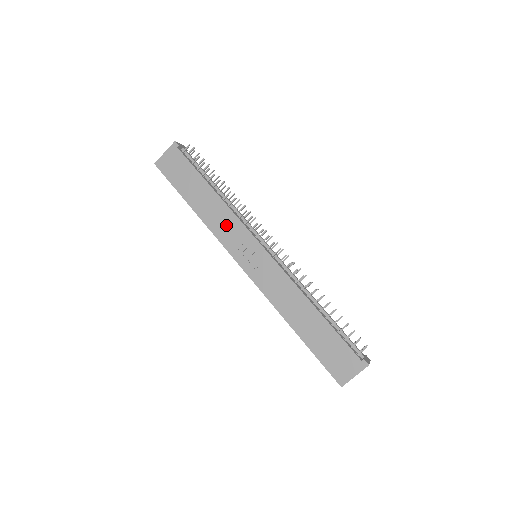
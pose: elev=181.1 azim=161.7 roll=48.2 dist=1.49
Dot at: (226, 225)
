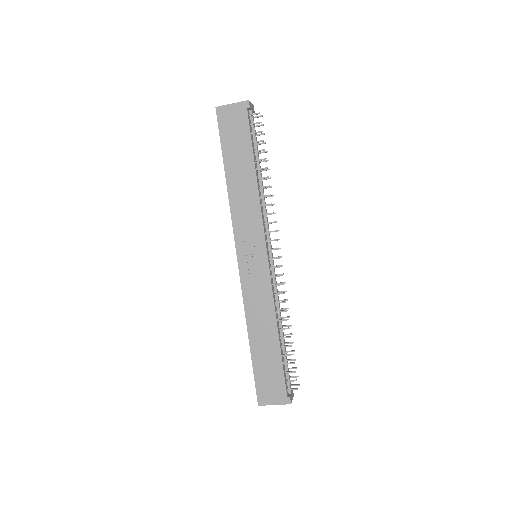
Dot at: (247, 214)
